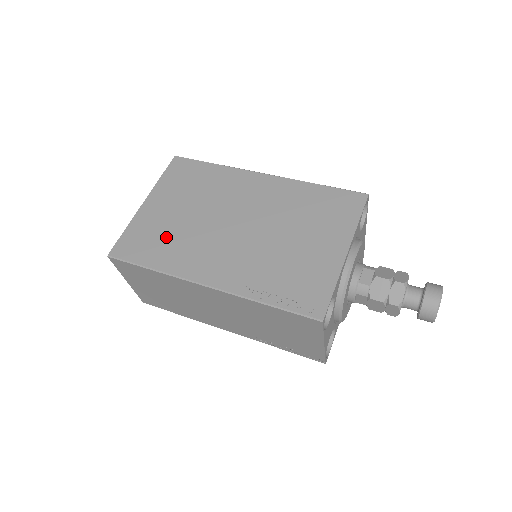
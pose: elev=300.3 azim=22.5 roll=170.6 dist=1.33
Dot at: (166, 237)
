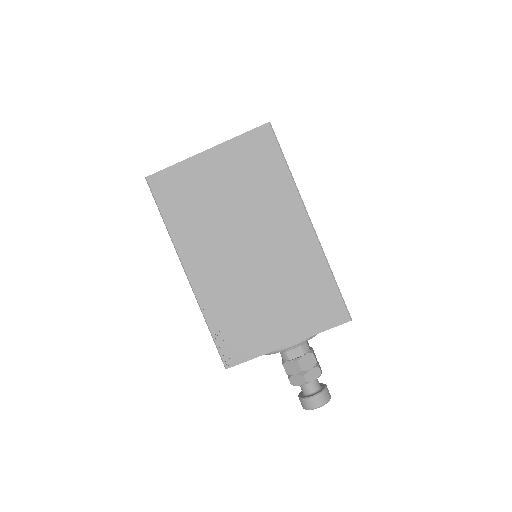
Dot at: (194, 205)
